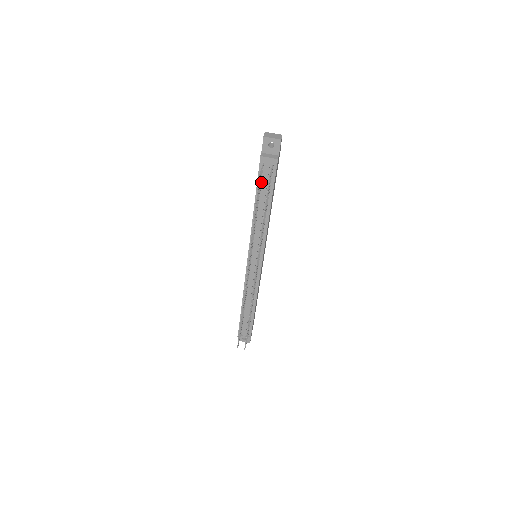
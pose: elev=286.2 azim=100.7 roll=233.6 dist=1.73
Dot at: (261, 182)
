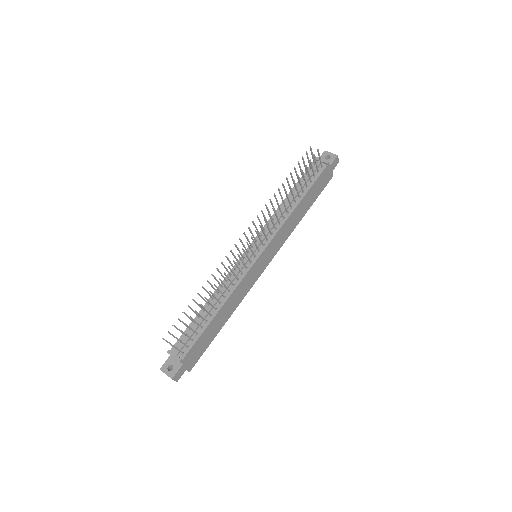
Dot at: occluded
